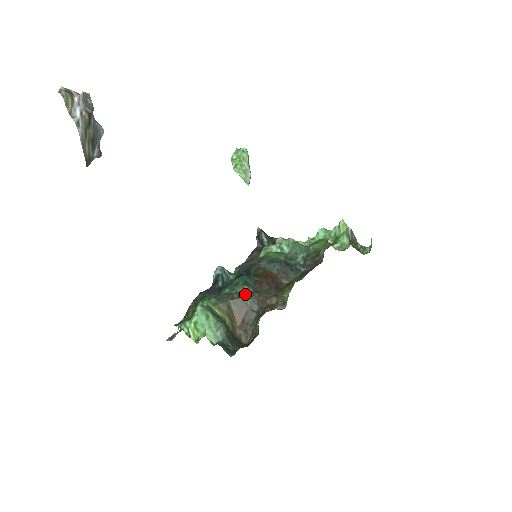
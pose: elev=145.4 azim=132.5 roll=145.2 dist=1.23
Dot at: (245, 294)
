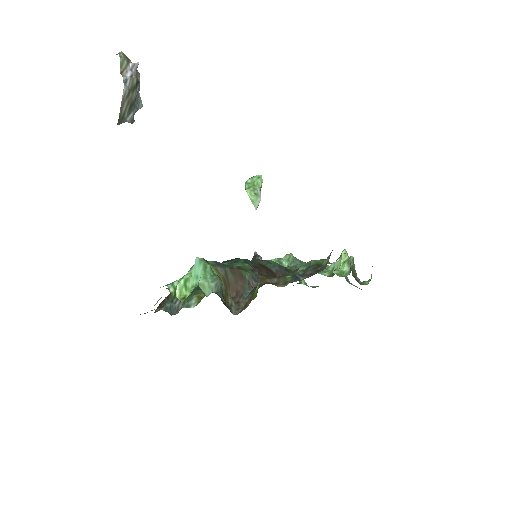
Dot at: (245, 268)
